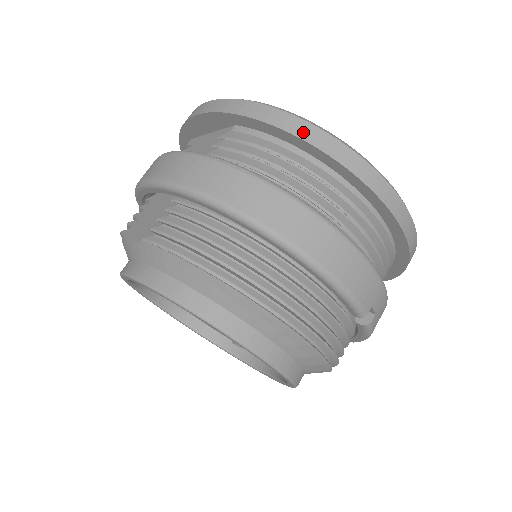
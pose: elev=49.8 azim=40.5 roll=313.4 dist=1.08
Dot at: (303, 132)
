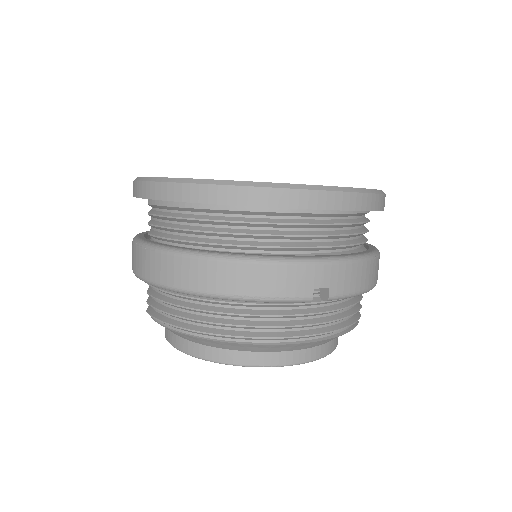
Dot at: (167, 194)
